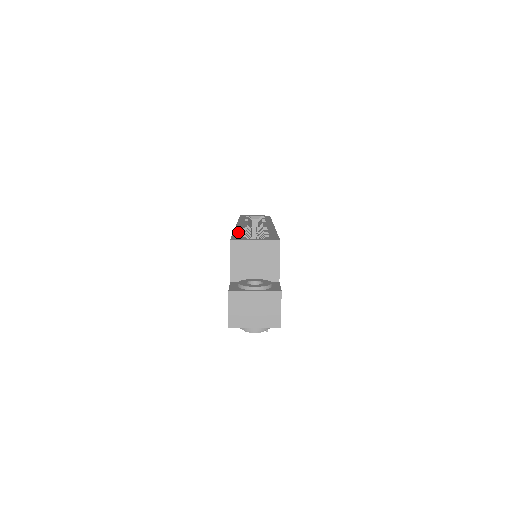
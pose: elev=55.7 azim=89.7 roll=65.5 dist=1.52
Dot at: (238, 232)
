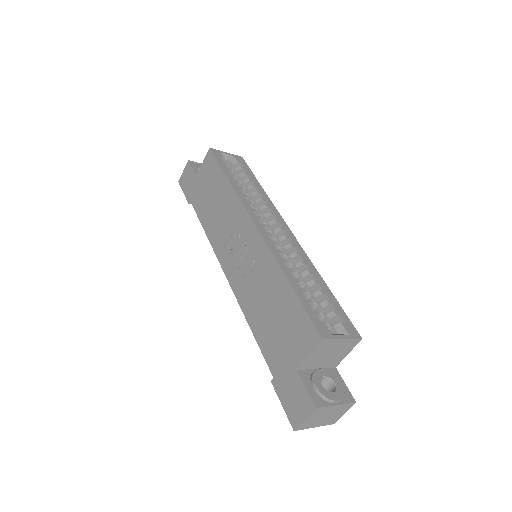
Dot at: (297, 287)
